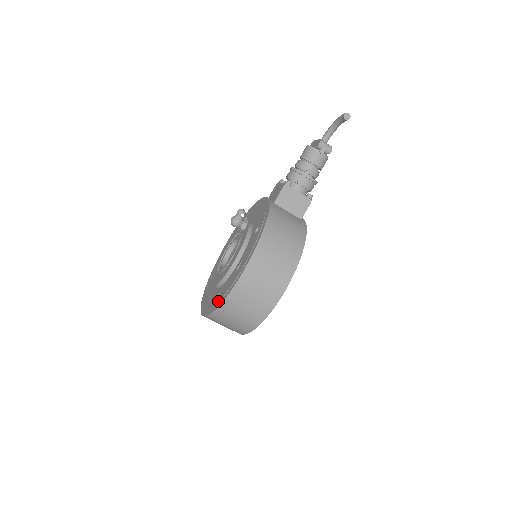
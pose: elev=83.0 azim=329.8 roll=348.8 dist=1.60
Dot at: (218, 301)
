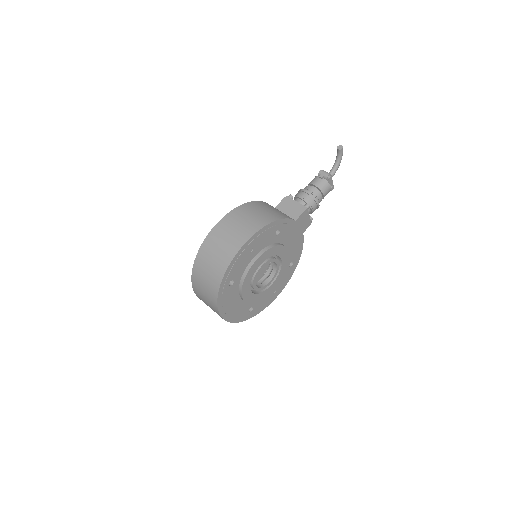
Dot at: occluded
